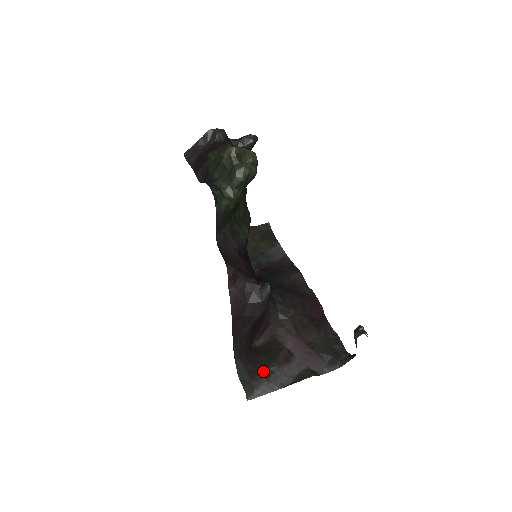
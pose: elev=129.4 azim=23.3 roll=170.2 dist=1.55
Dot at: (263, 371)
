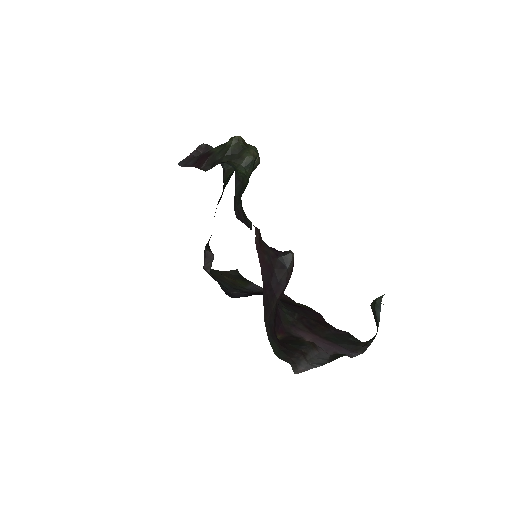
Dot at: (297, 352)
